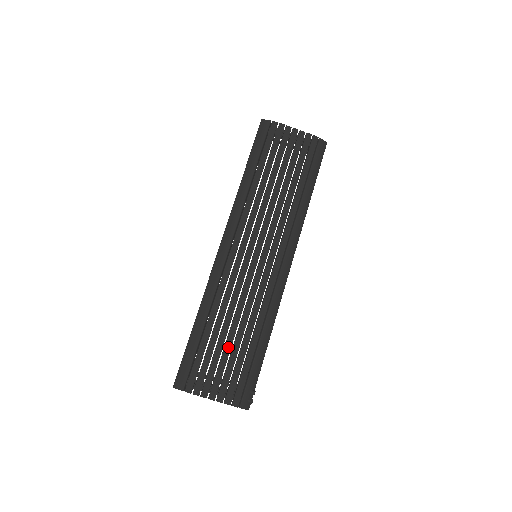
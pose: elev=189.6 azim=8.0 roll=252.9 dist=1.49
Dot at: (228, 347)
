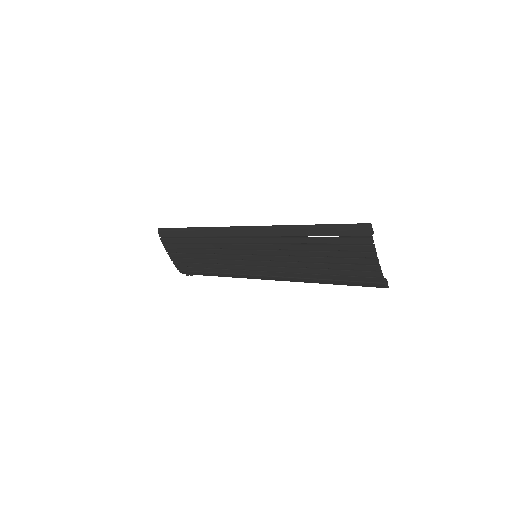
Dot at: (195, 256)
